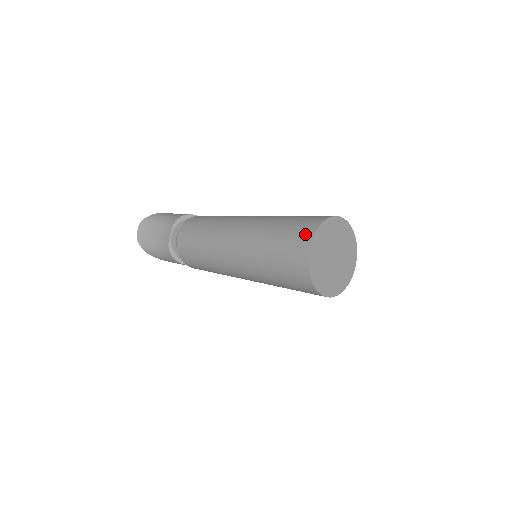
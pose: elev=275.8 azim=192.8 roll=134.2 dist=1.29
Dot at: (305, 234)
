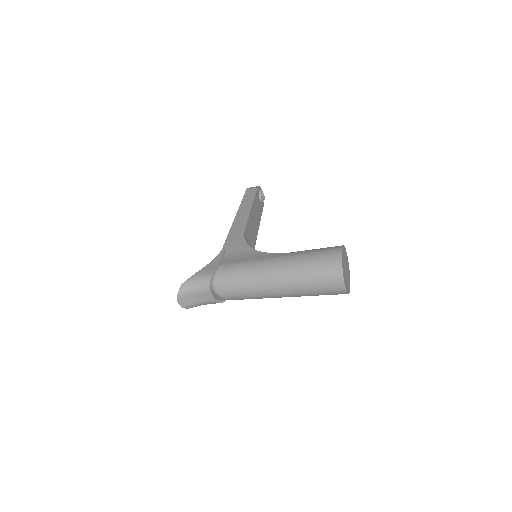
Dot at: (337, 281)
